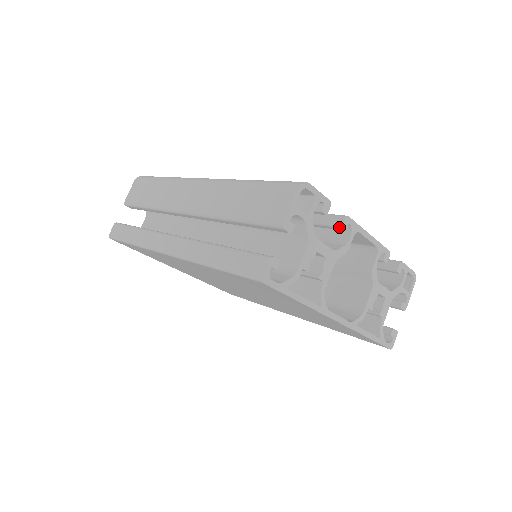
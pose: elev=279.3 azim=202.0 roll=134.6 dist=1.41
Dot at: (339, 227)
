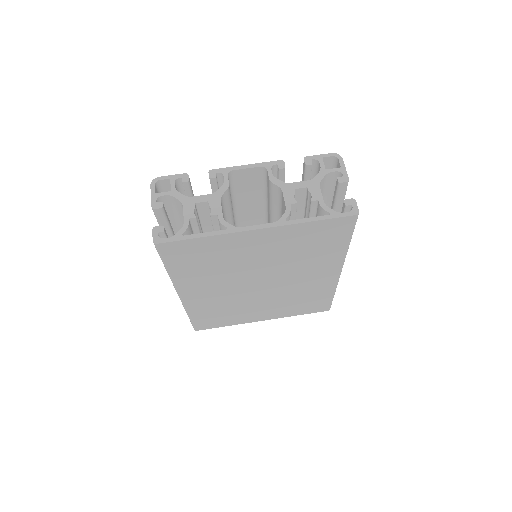
Dot at: (211, 180)
